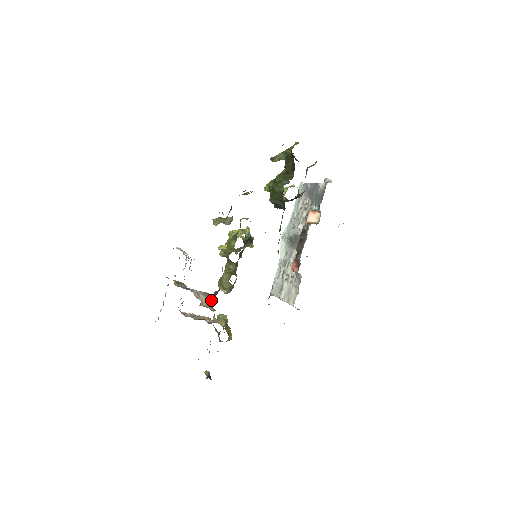
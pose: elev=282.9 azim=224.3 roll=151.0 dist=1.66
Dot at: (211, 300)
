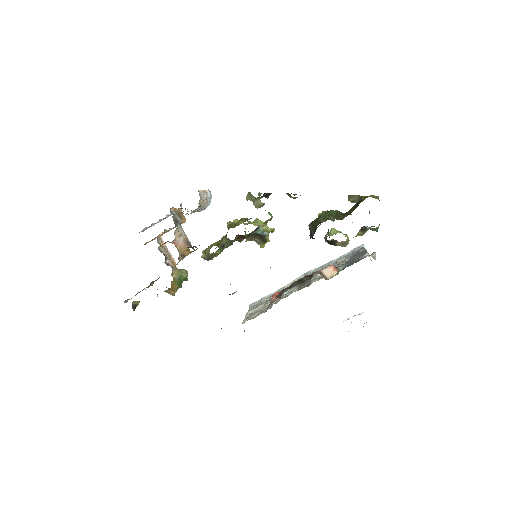
Dot at: (186, 249)
